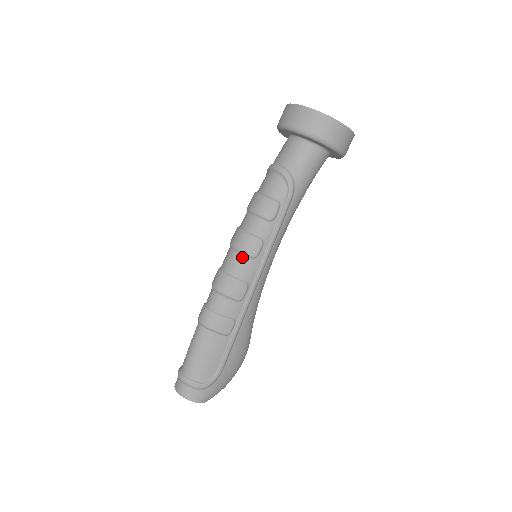
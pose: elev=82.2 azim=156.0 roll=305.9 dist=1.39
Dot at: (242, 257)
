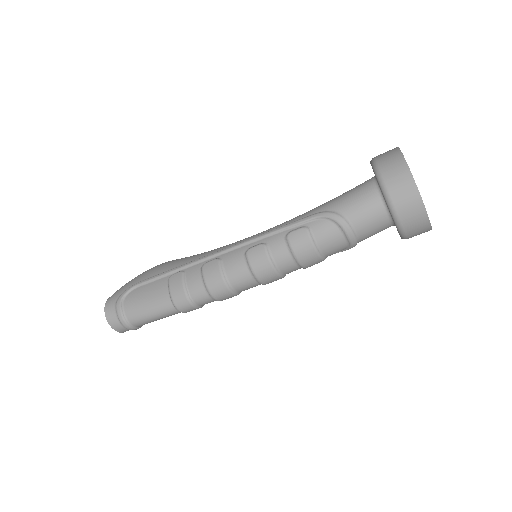
Dot at: occluded
